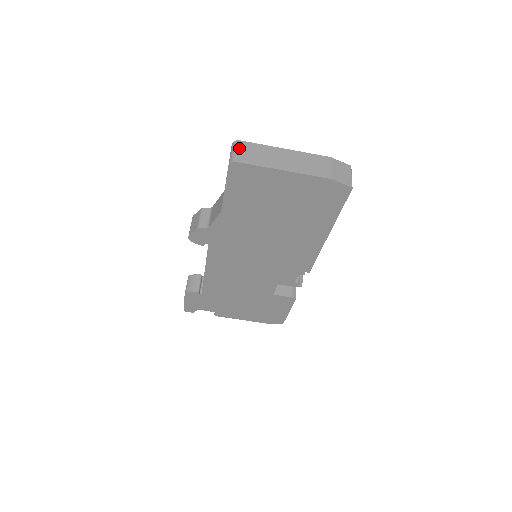
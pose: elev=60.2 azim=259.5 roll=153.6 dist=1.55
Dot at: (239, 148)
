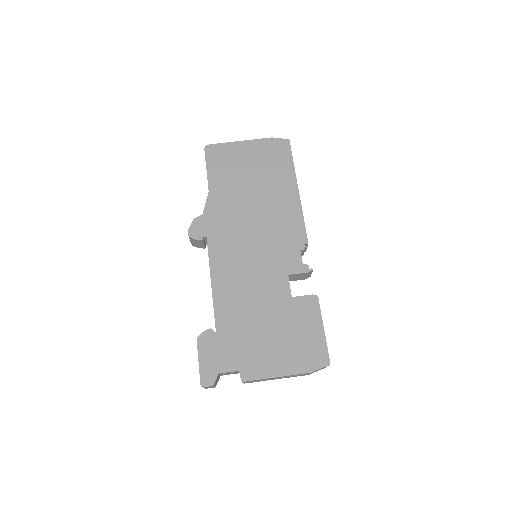
Dot at: occluded
